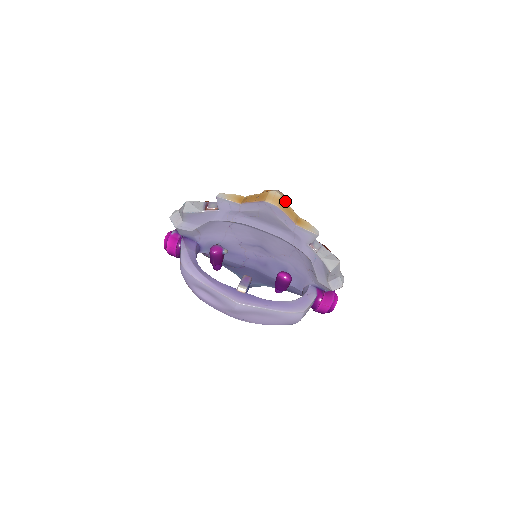
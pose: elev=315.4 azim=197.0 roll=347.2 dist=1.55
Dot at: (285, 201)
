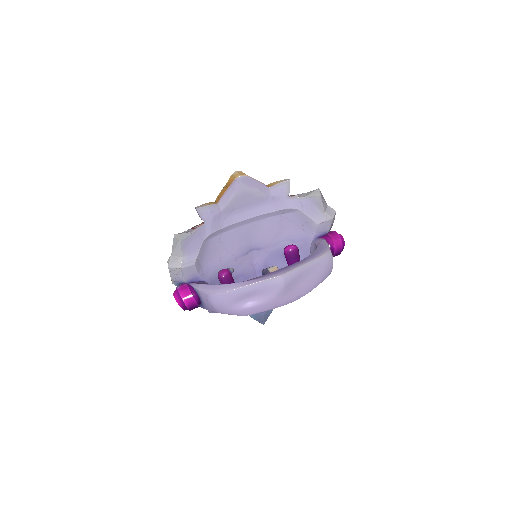
Dot at: occluded
